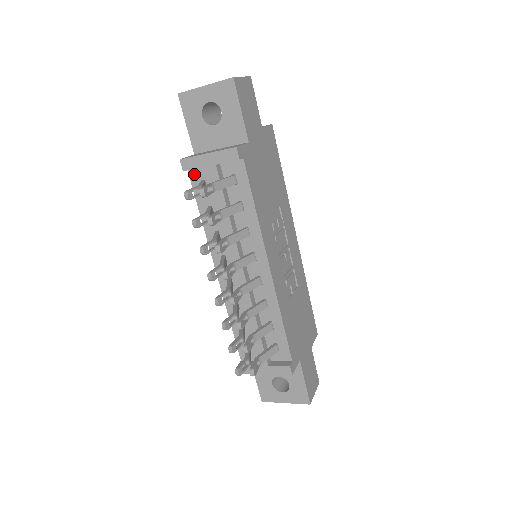
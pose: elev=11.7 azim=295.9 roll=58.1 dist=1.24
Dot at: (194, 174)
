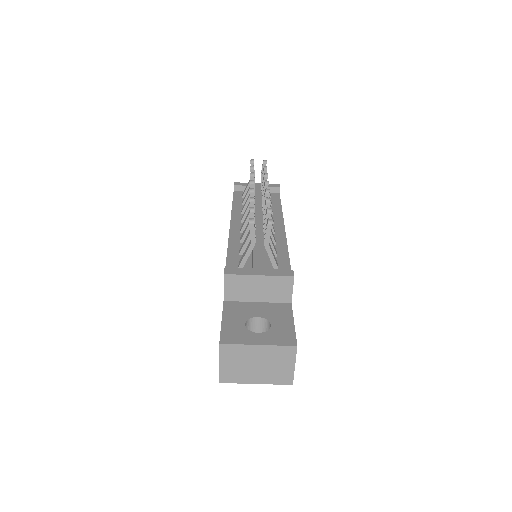
Dot at: (238, 193)
